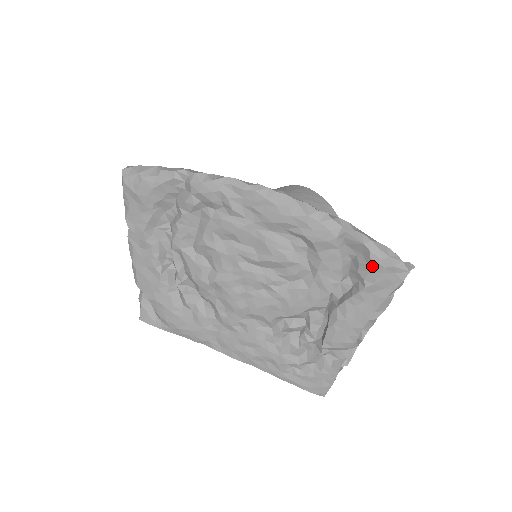
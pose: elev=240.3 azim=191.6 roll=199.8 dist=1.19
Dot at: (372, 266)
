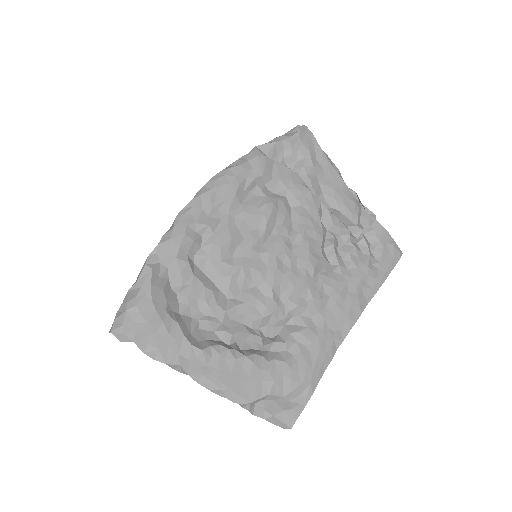
Dot at: (295, 146)
